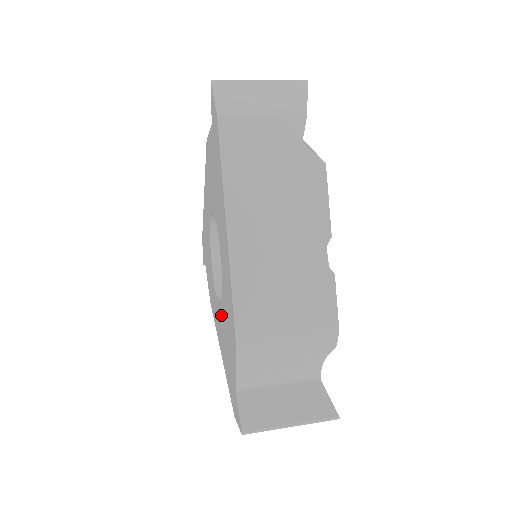
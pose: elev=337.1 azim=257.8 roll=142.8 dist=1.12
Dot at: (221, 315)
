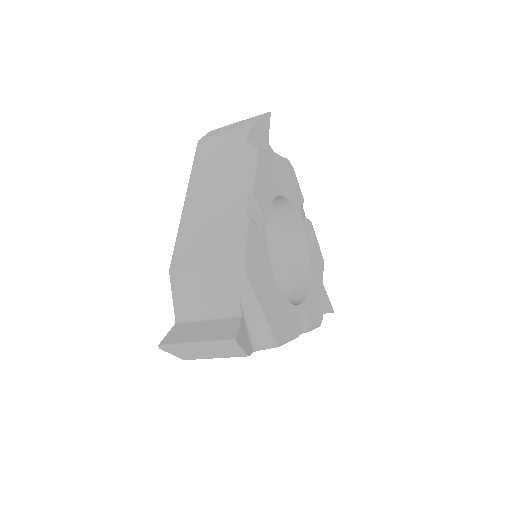
Dot at: occluded
